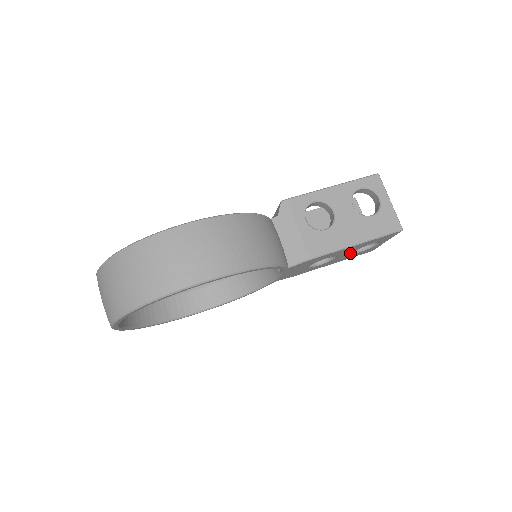
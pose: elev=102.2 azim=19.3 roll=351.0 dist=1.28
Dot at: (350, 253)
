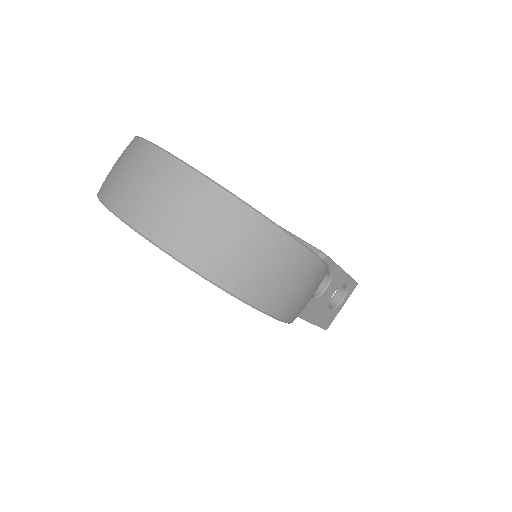
Dot at: occluded
